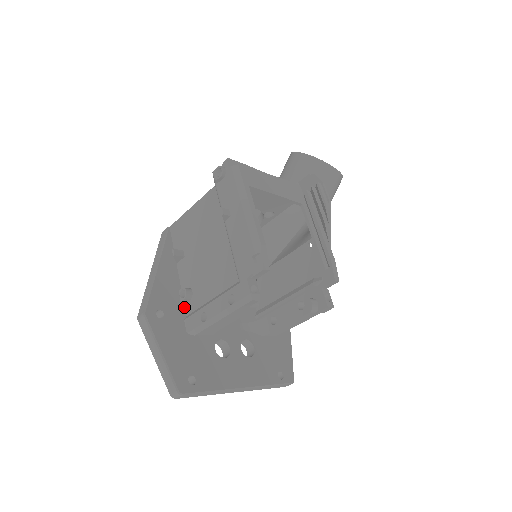
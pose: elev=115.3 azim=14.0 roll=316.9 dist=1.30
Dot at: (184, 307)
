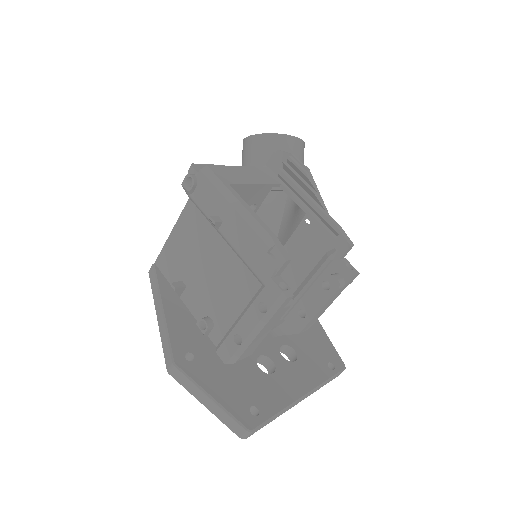
Dot at: (209, 339)
